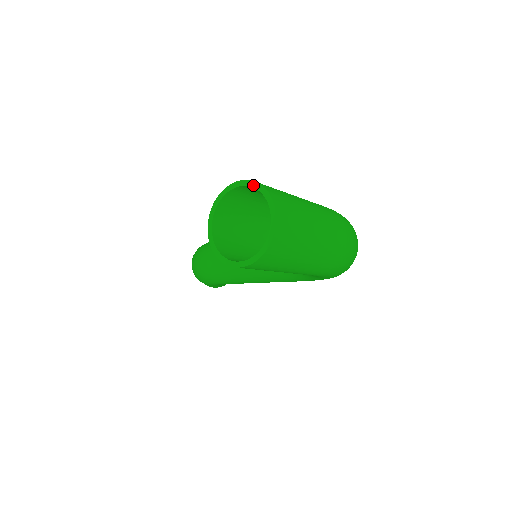
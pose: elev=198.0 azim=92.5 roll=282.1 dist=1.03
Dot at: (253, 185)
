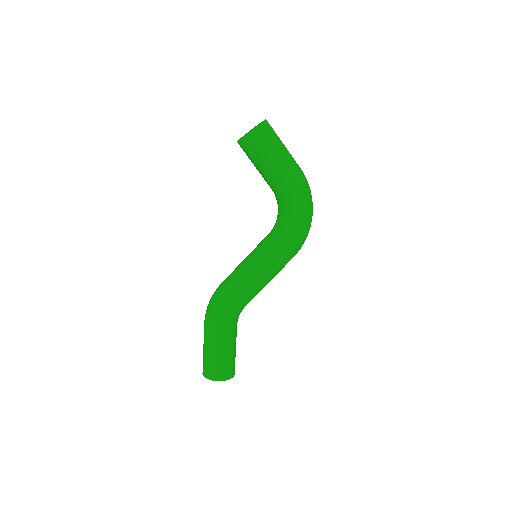
Dot at: occluded
